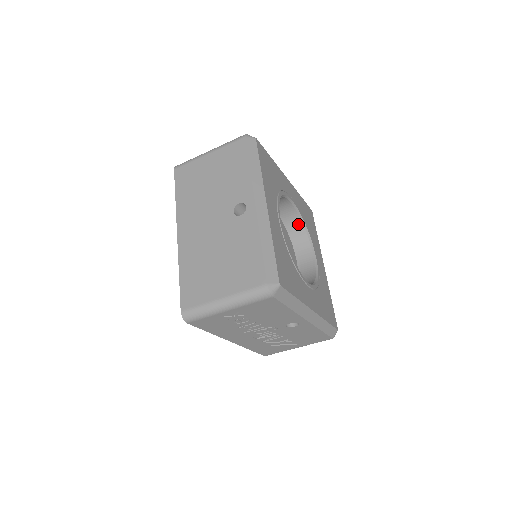
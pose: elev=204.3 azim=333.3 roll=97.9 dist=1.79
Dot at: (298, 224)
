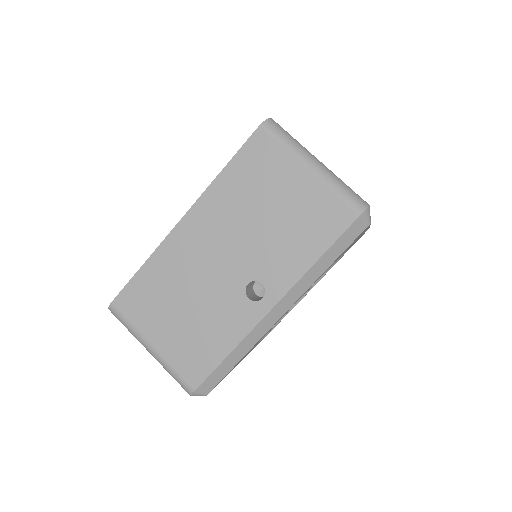
Dot at: occluded
